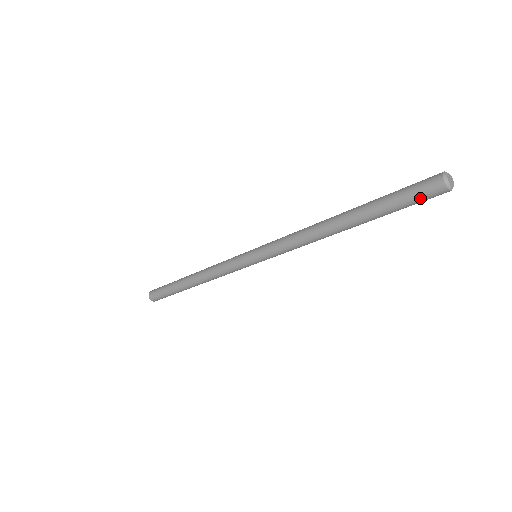
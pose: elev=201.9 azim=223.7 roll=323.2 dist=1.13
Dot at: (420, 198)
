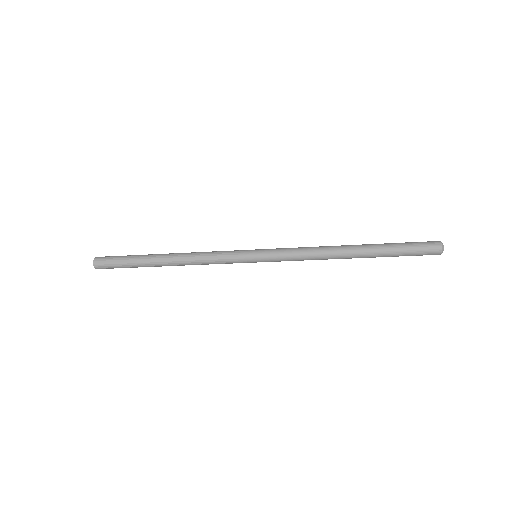
Dot at: (422, 250)
